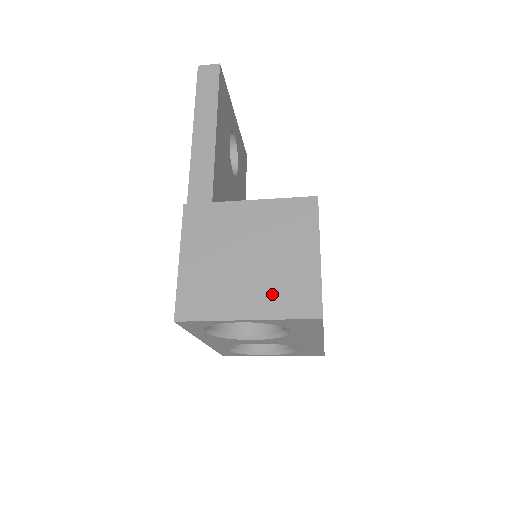
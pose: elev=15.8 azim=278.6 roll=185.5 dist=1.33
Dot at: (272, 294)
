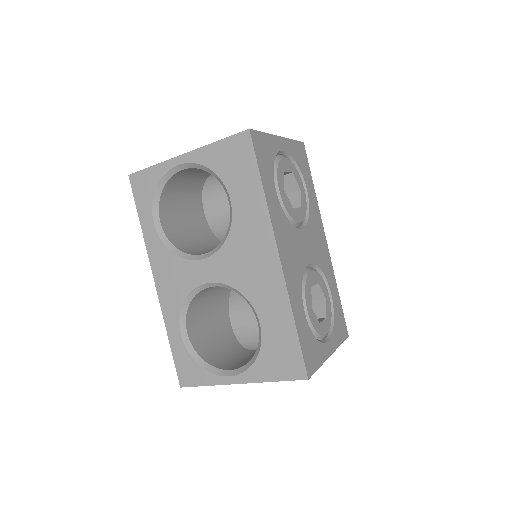
Dot at: occluded
